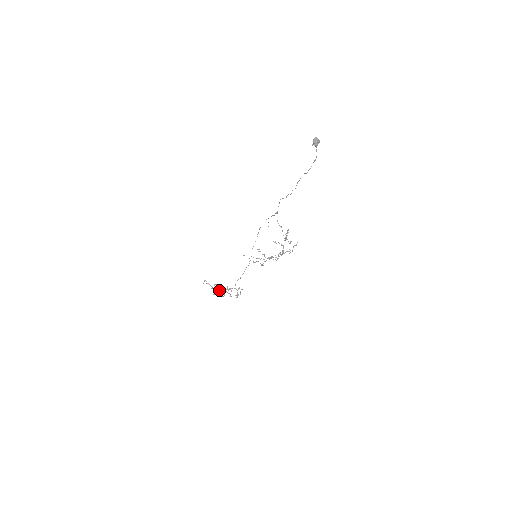
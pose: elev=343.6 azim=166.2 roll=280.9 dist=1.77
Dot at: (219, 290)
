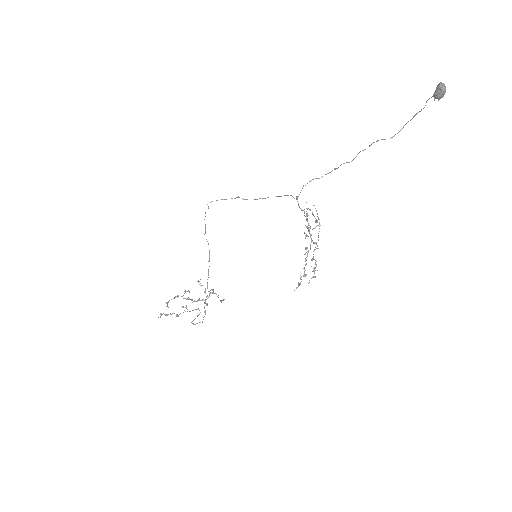
Dot at: occluded
